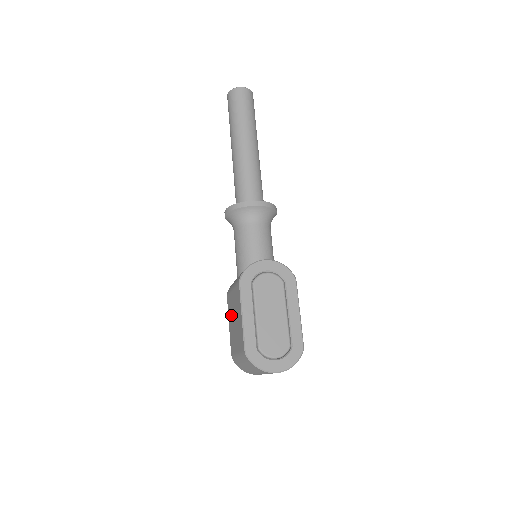
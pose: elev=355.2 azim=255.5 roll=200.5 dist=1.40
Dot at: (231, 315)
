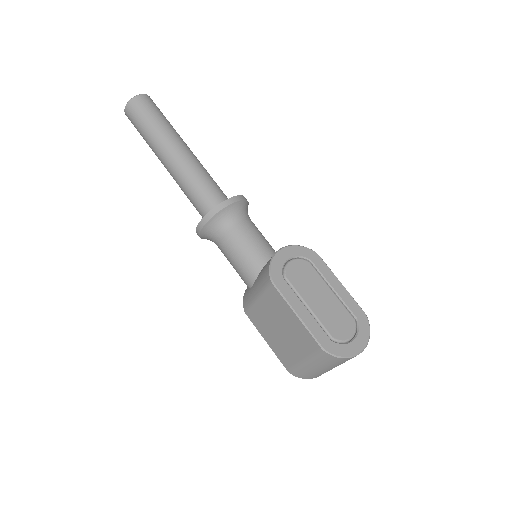
Dot at: (267, 328)
